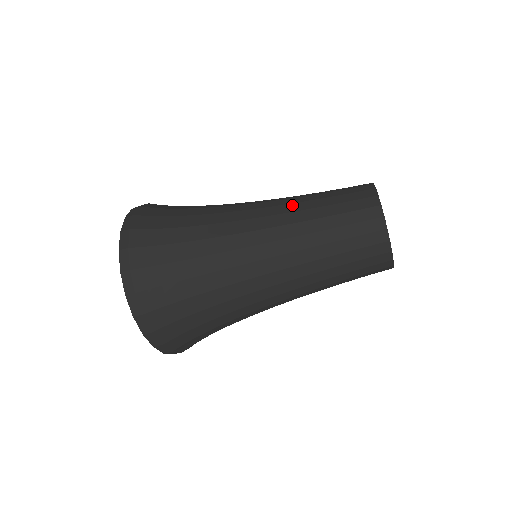
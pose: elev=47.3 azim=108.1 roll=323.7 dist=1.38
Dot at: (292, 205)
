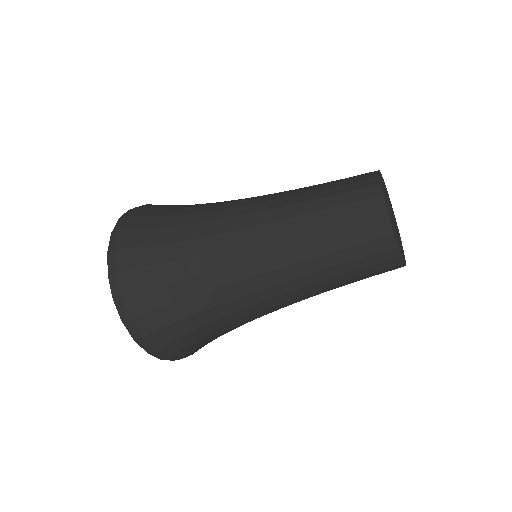
Dot at: (294, 252)
